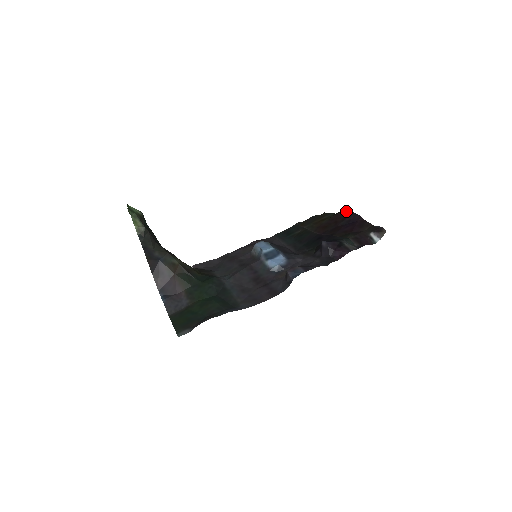
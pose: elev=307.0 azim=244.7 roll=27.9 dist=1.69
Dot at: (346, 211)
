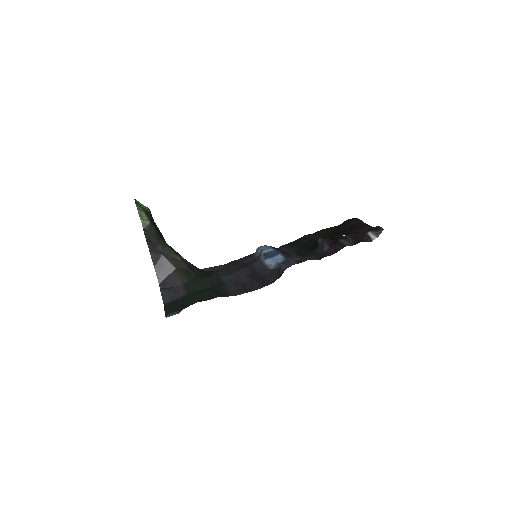
Dot at: (350, 219)
